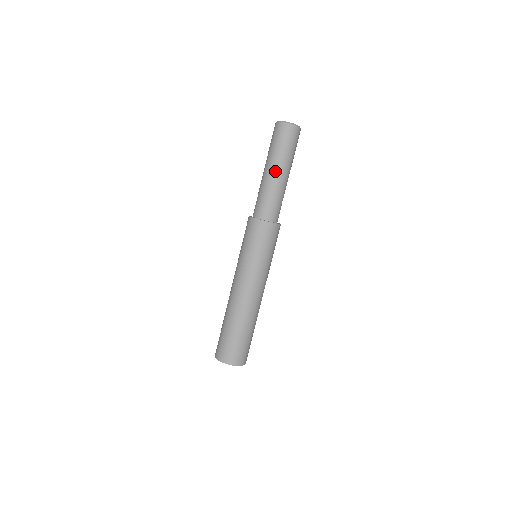
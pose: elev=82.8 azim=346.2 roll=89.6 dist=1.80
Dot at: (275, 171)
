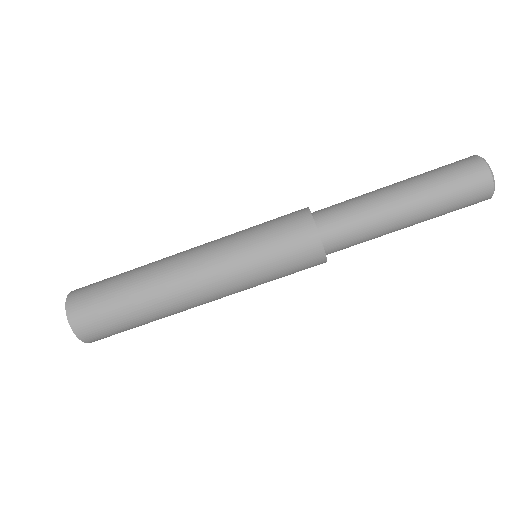
Dot at: (409, 218)
